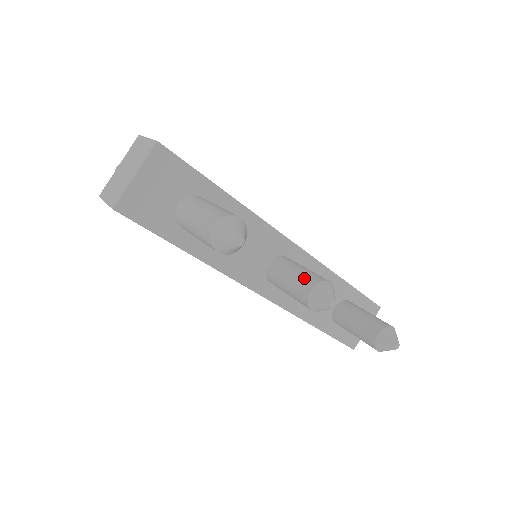
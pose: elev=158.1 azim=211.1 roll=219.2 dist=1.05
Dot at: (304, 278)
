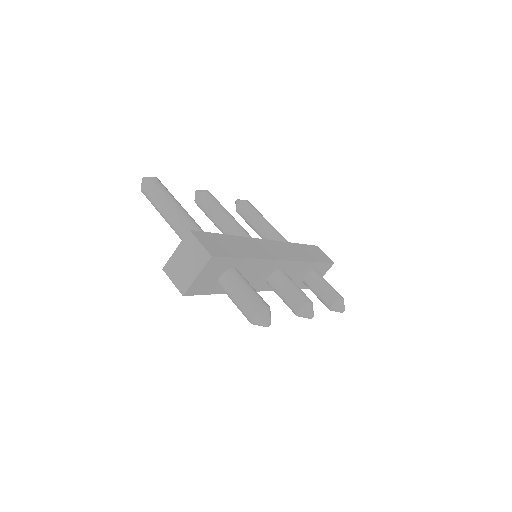
Dot at: (295, 299)
